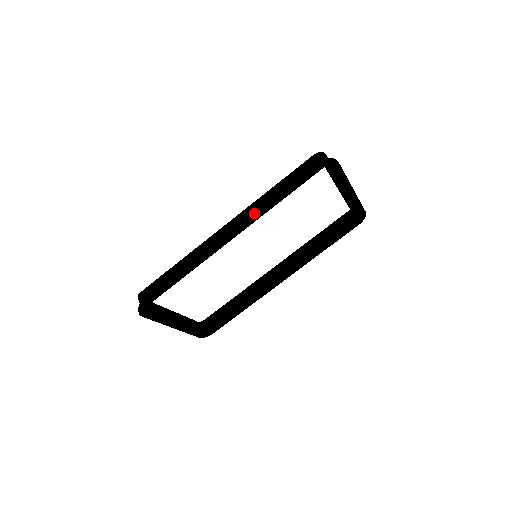
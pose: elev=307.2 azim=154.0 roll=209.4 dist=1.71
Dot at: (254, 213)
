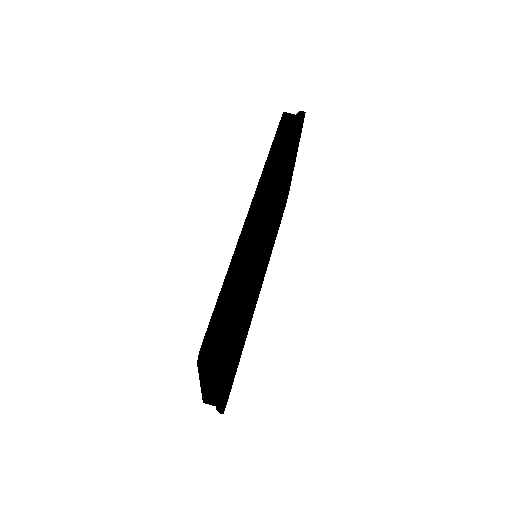
Dot at: (277, 179)
